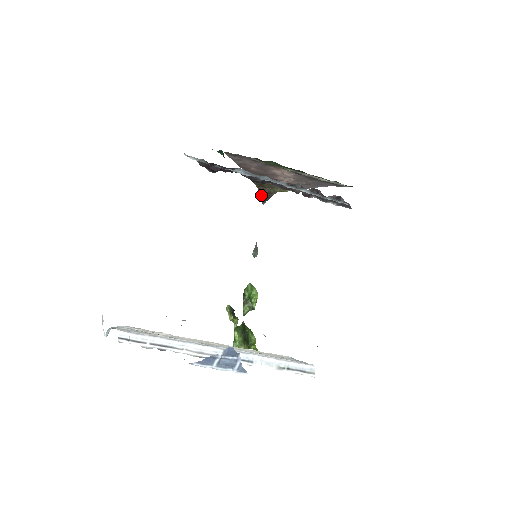
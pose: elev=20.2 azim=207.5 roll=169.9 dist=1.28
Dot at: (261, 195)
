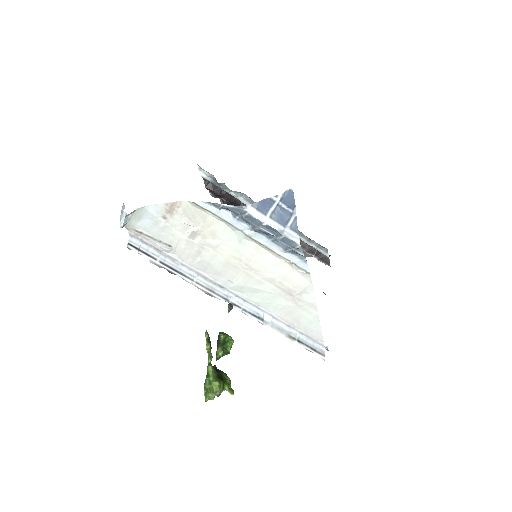
Dot at: occluded
